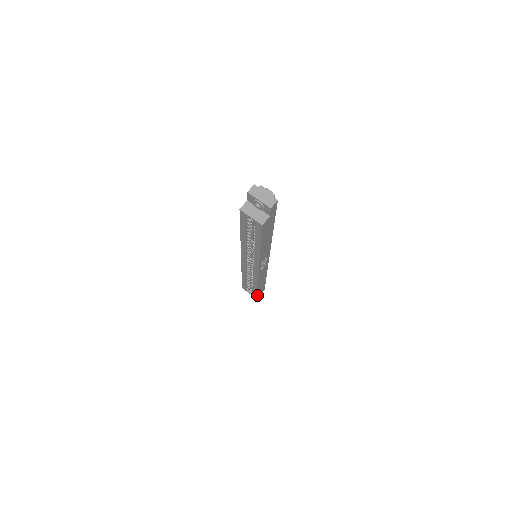
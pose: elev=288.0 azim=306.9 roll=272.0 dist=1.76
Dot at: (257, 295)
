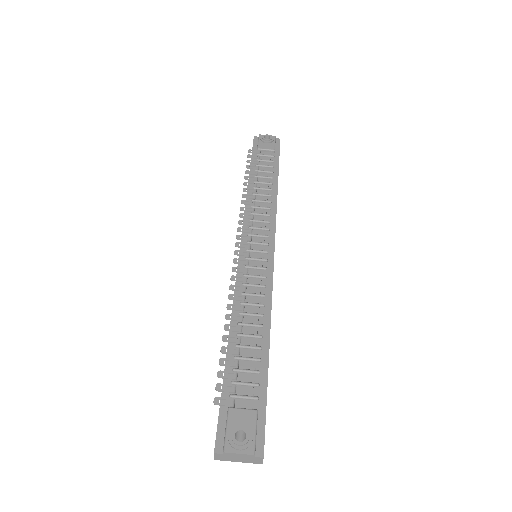
Dot at: occluded
